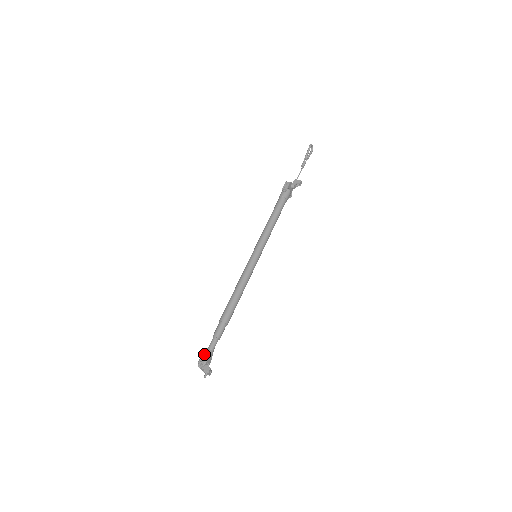
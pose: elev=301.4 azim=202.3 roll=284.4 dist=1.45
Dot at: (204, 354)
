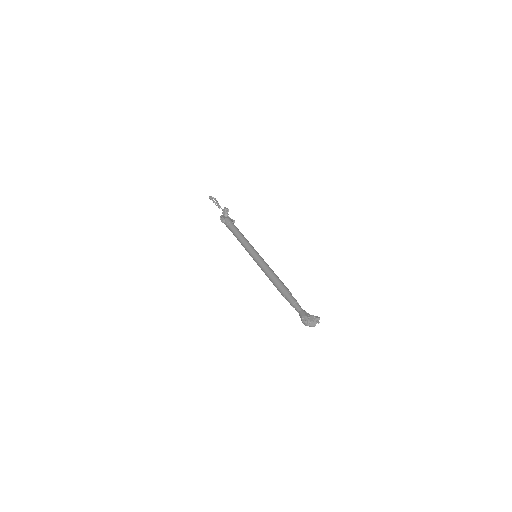
Dot at: (300, 317)
